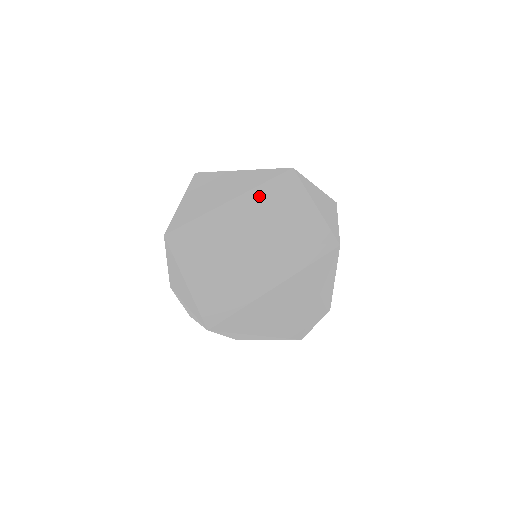
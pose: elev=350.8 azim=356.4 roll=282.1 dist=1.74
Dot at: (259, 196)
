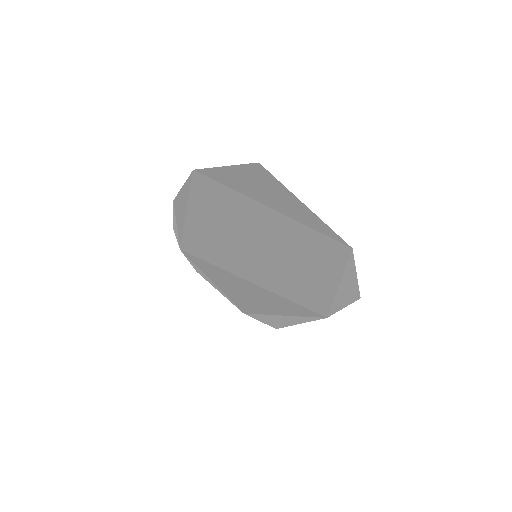
Dot at: (300, 232)
